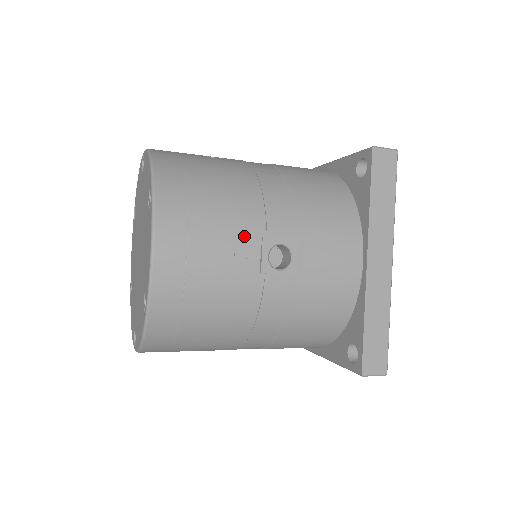
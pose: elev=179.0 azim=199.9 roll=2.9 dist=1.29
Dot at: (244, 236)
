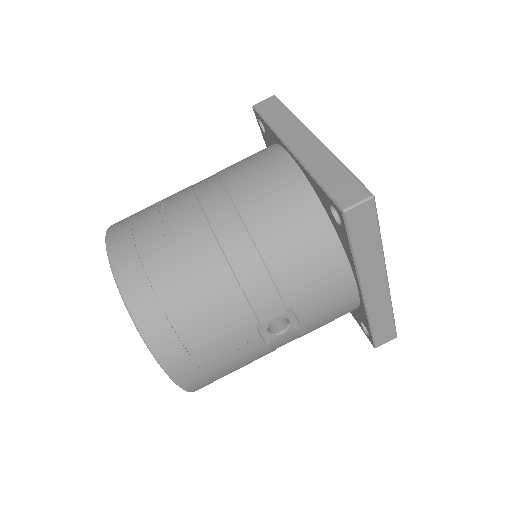
Dot at: (240, 335)
